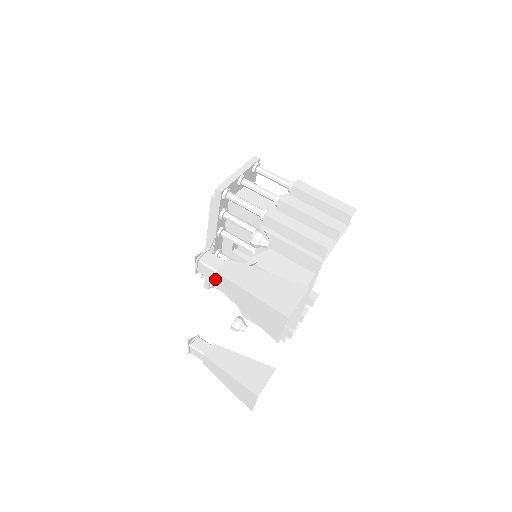
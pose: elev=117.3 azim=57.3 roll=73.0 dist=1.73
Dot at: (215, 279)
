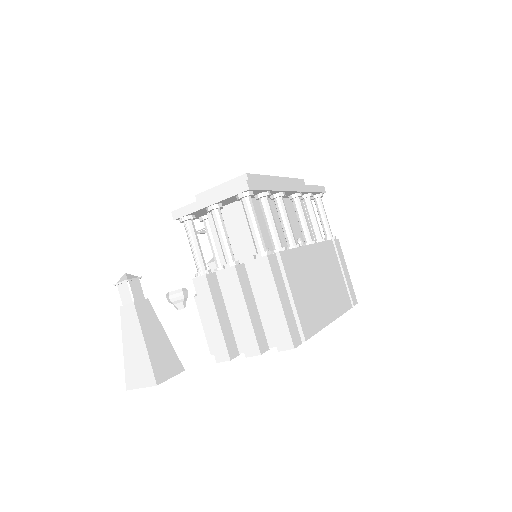
Dot at: occluded
